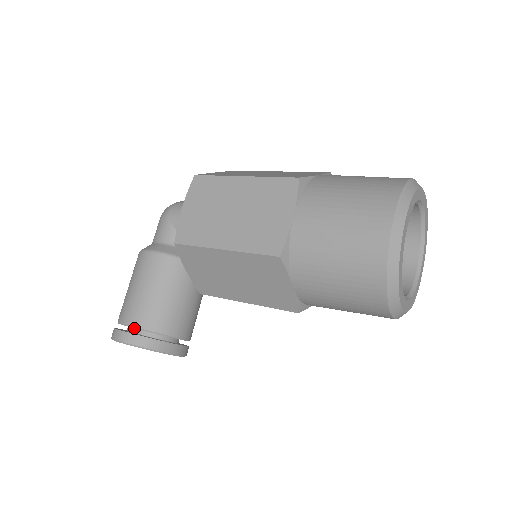
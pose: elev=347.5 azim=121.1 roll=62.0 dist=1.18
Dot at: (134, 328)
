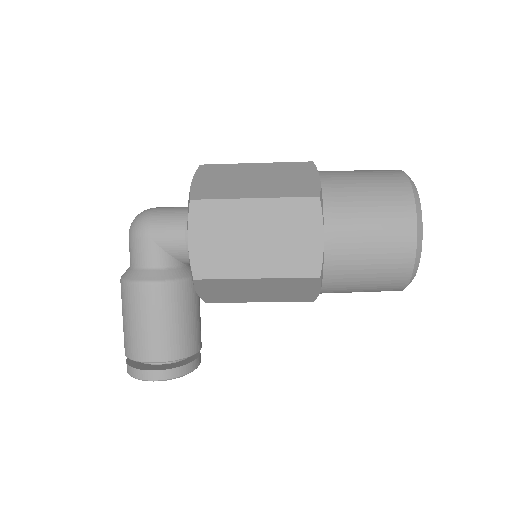
Dot at: occluded
